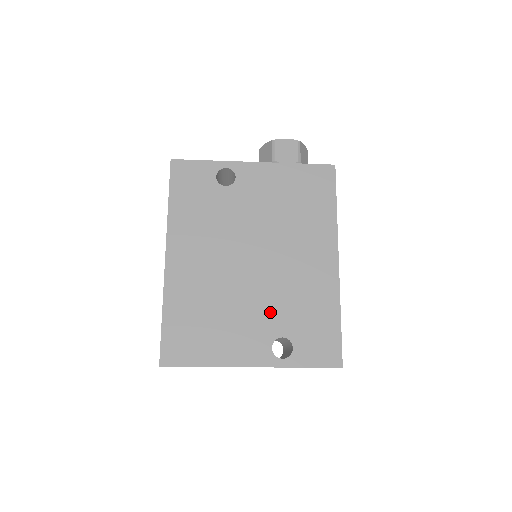
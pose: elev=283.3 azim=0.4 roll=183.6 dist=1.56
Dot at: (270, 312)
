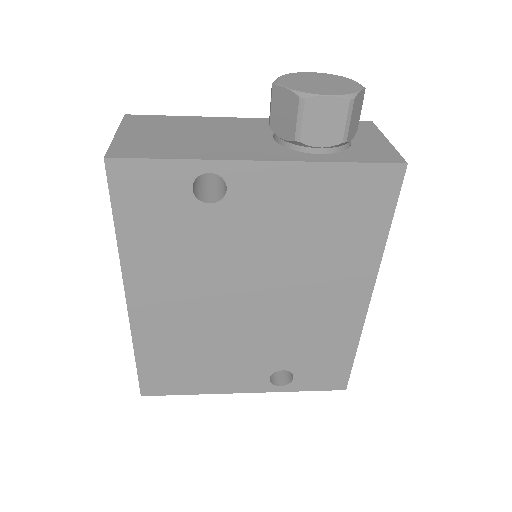
Dot at: (270, 350)
